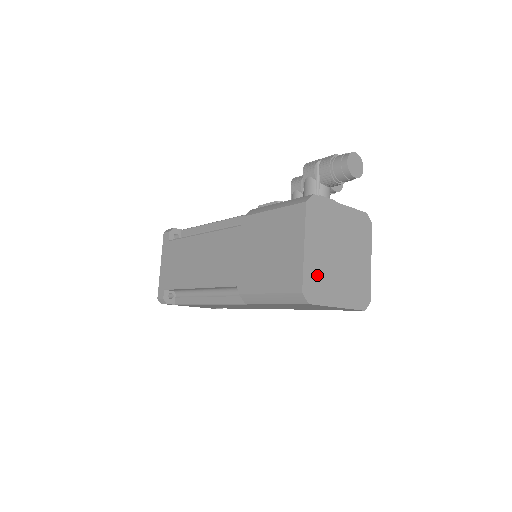
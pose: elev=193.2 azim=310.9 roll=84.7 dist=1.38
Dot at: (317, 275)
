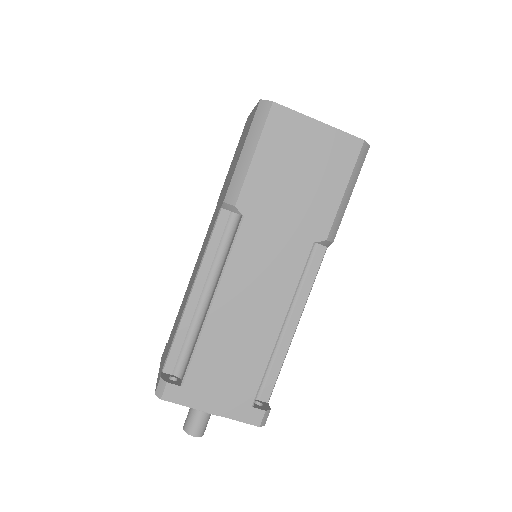
Dot at: occluded
